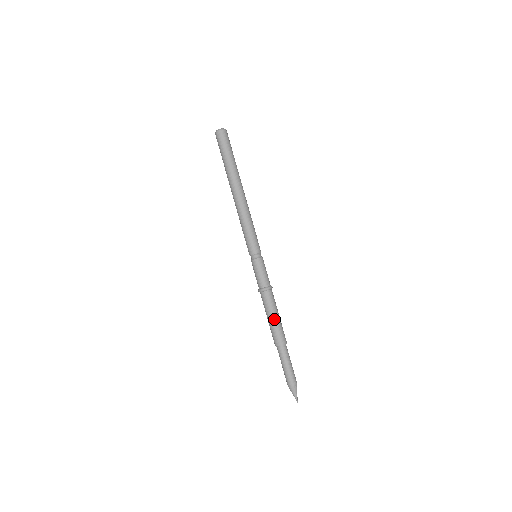
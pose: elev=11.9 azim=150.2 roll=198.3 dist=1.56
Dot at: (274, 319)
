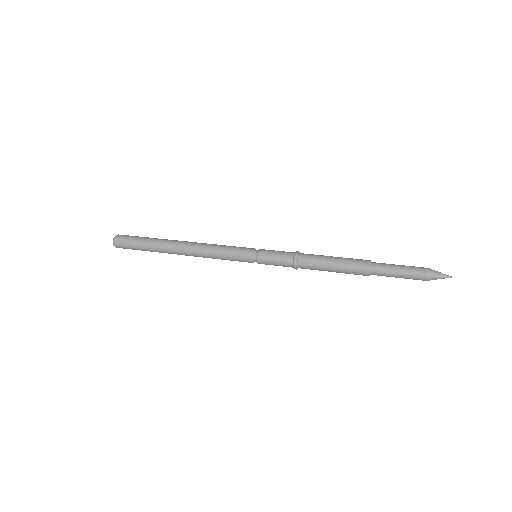
Dot at: (335, 262)
